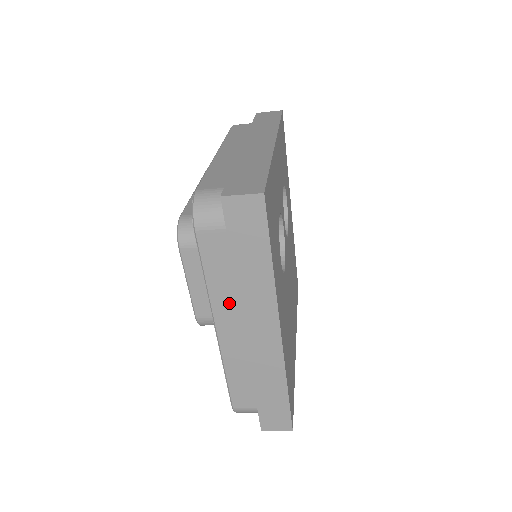
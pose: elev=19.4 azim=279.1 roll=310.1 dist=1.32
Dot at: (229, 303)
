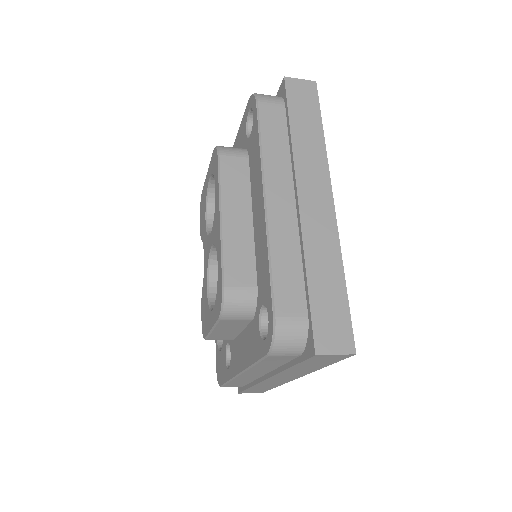
Dot at: (264, 370)
